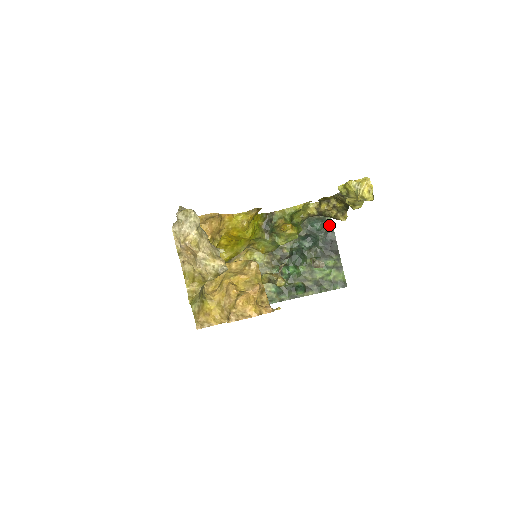
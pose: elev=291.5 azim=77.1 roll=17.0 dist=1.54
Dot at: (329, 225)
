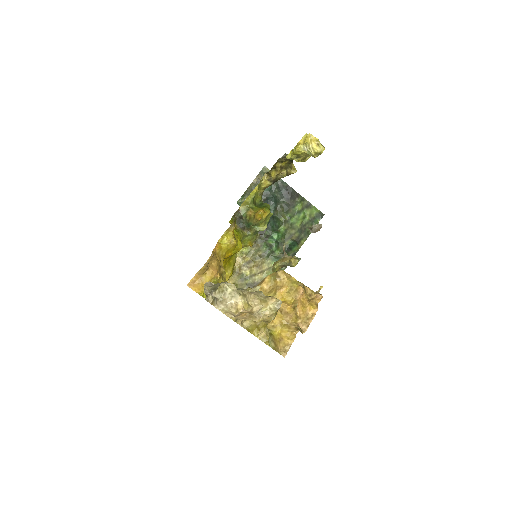
Dot at: occluded
